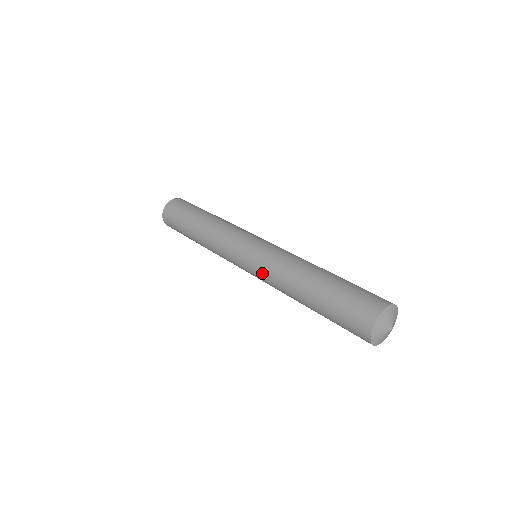
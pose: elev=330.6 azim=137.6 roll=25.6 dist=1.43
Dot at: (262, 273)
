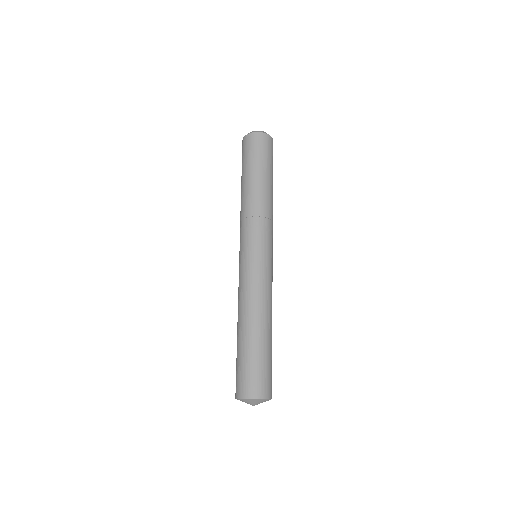
Dot at: (239, 280)
